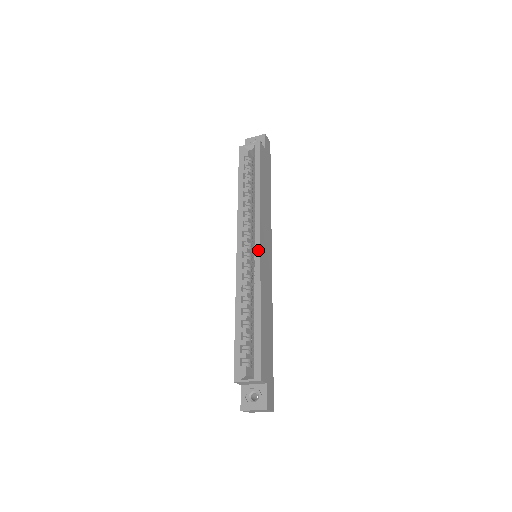
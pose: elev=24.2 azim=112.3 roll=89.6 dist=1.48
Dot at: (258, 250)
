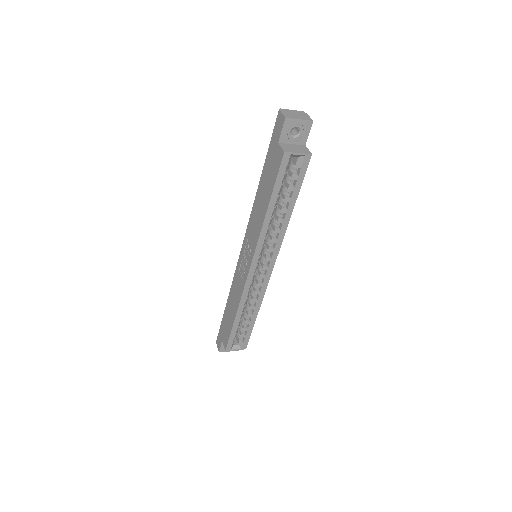
Dot at: (270, 272)
